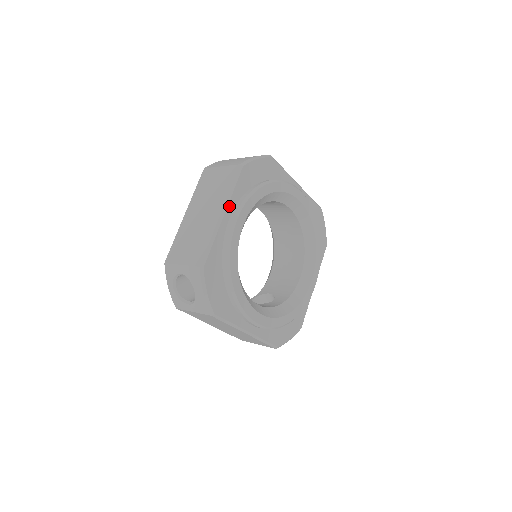
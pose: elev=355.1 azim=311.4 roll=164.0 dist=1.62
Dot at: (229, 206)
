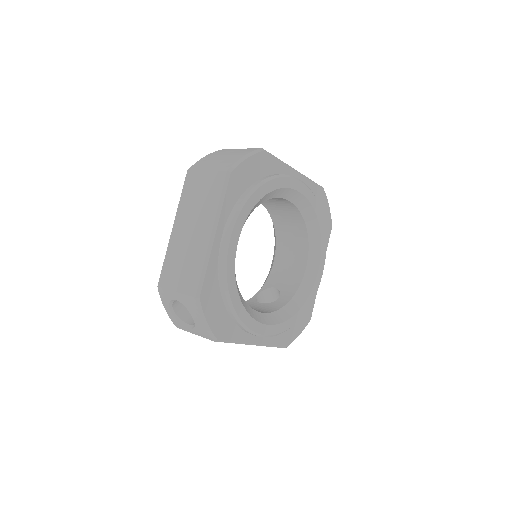
Dot at: (220, 223)
